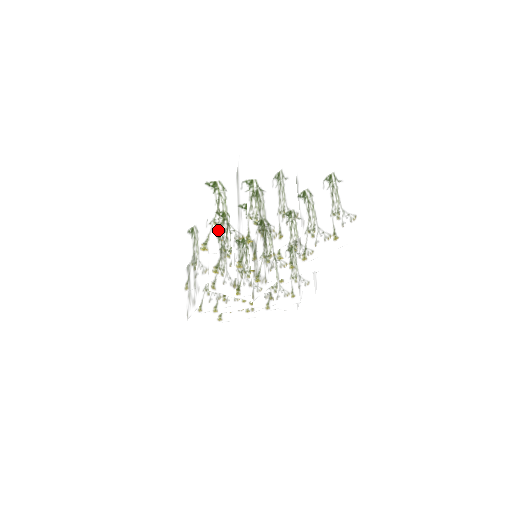
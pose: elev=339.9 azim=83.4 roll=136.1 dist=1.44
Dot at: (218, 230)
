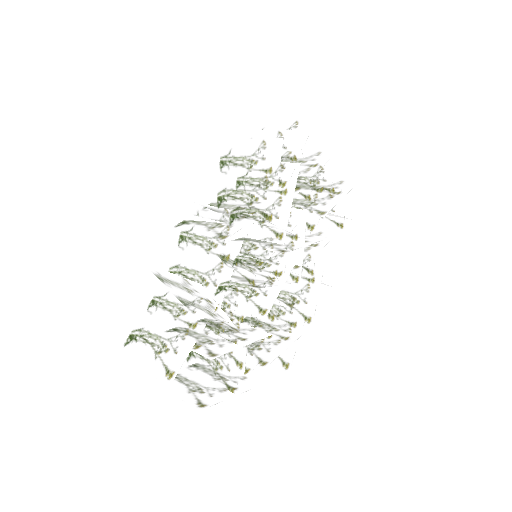
Dot at: occluded
